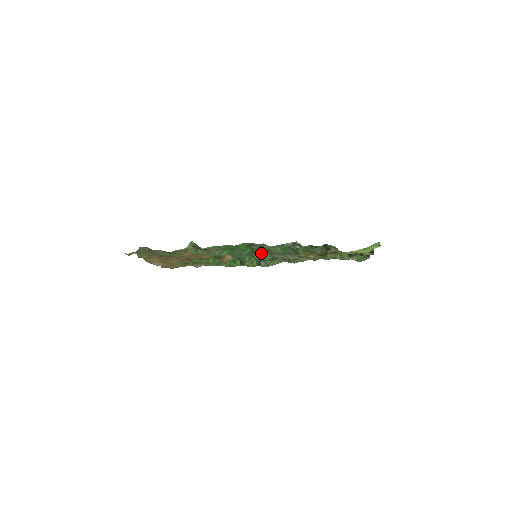
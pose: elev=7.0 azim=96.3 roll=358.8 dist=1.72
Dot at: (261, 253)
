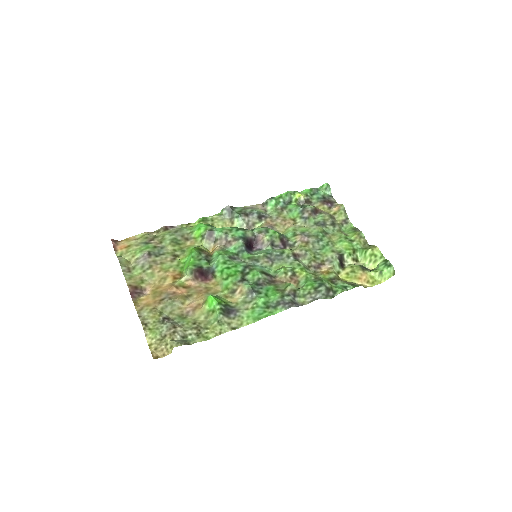
Dot at: (281, 282)
